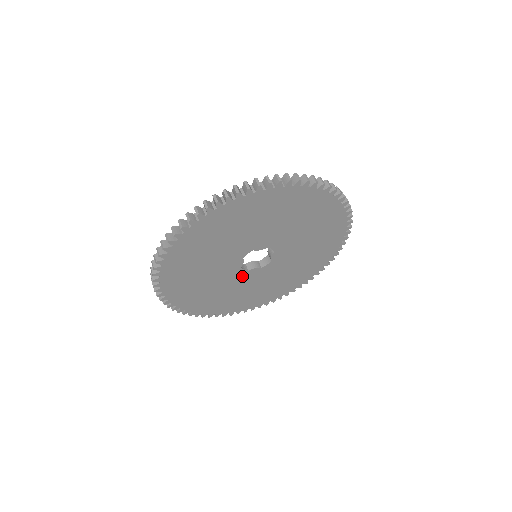
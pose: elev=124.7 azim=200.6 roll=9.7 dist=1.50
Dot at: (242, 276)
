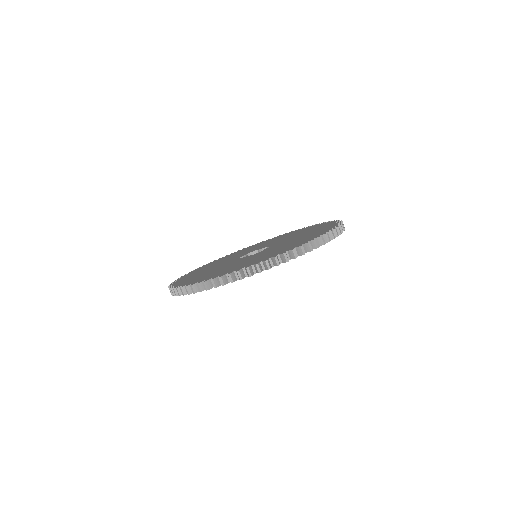
Dot at: occluded
